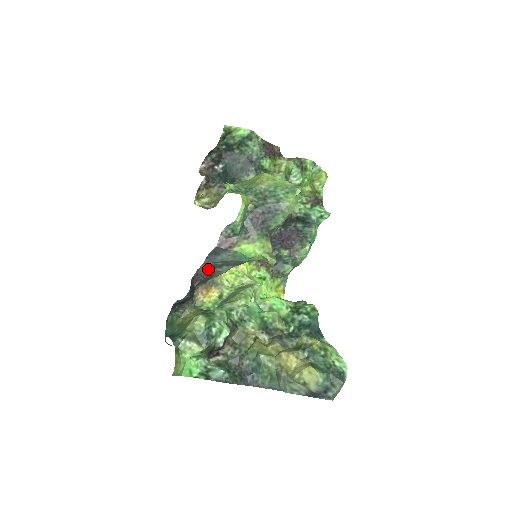
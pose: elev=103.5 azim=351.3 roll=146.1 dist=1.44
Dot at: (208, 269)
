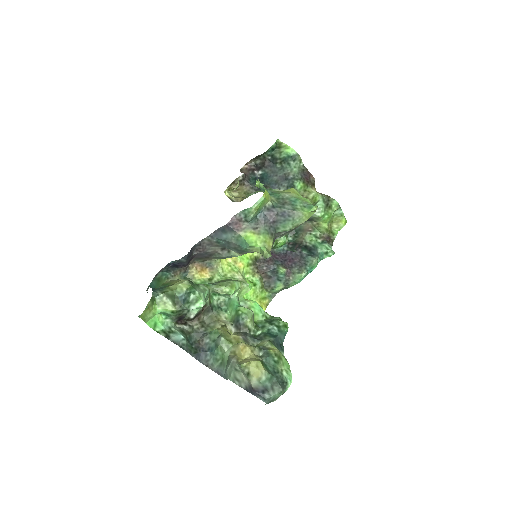
Dot at: (211, 244)
